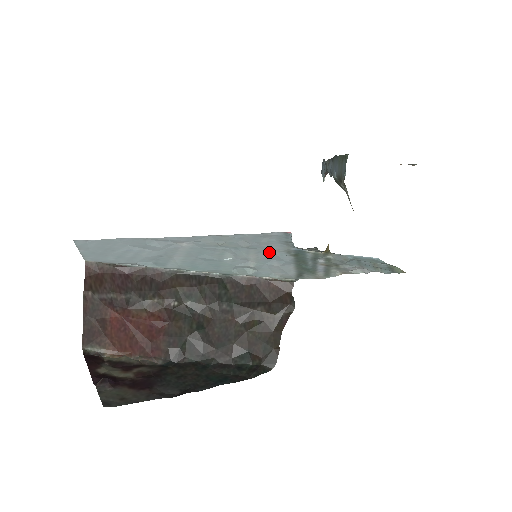
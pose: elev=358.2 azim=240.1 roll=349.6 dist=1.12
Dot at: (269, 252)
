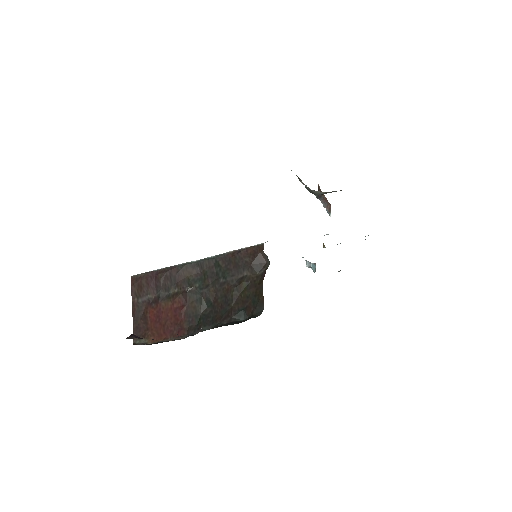
Dot at: occluded
